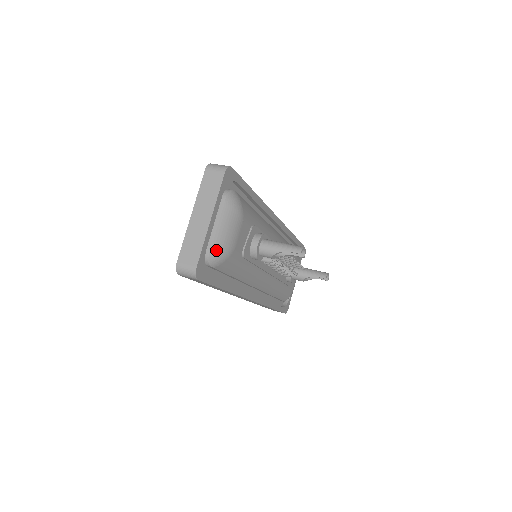
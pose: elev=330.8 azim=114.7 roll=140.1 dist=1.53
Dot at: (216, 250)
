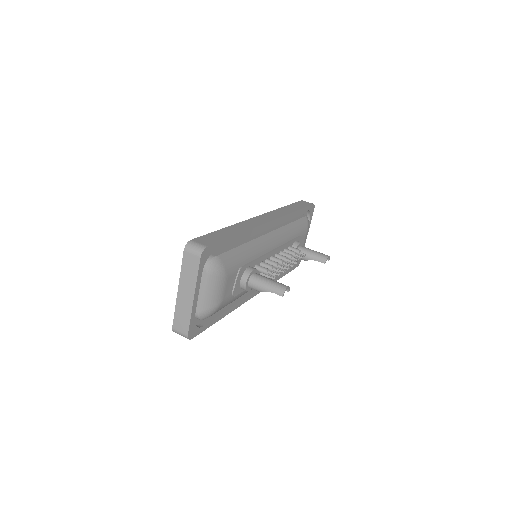
Dot at: (204, 311)
